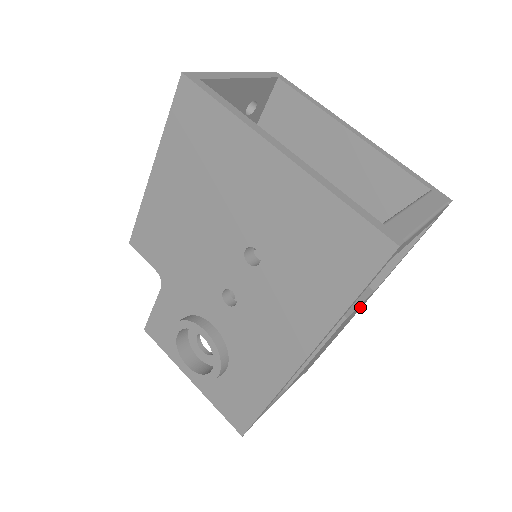
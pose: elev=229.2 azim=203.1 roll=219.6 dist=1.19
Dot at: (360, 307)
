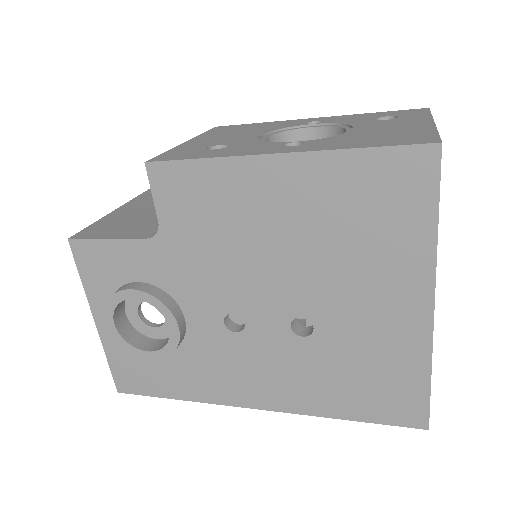
Dot at: occluded
